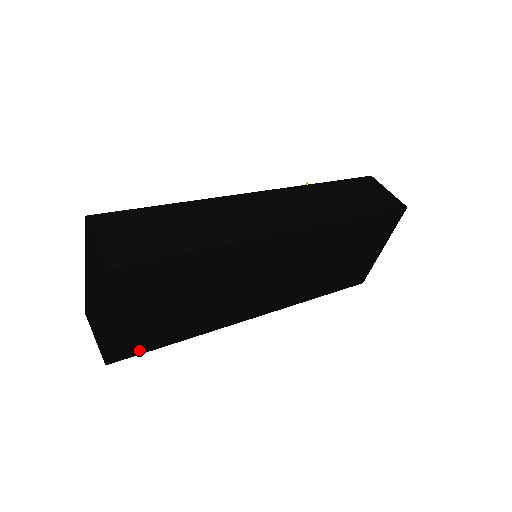
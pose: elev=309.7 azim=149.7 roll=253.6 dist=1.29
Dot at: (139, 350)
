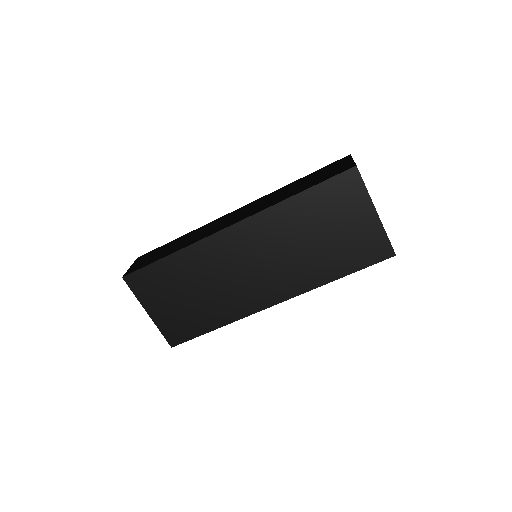
Dot at: (187, 336)
